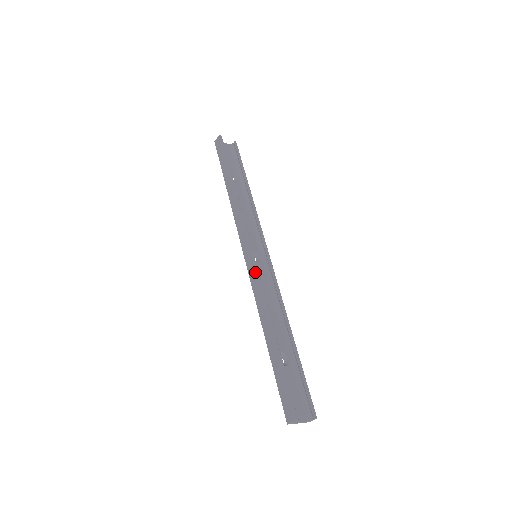
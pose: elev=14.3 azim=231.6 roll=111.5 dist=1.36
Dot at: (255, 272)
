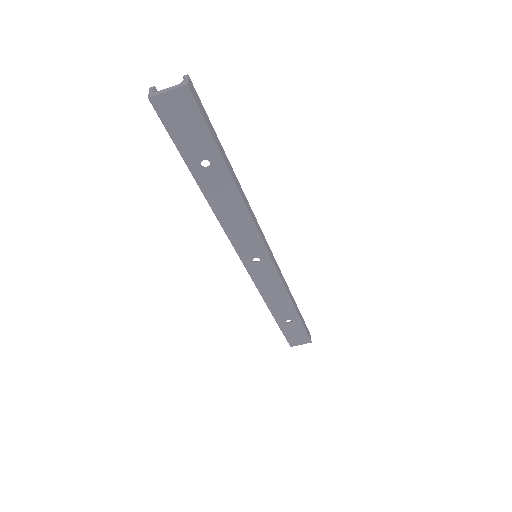
Dot at: occluded
